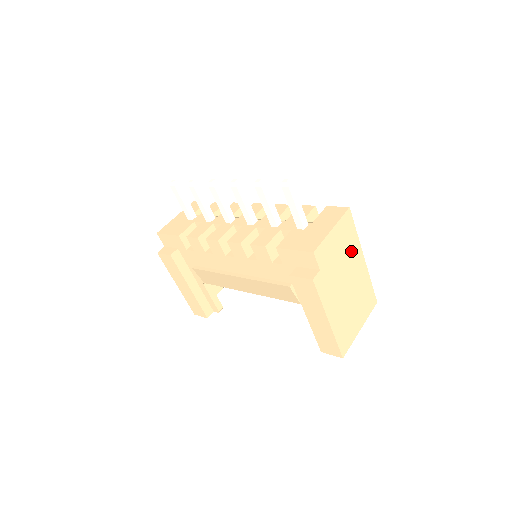
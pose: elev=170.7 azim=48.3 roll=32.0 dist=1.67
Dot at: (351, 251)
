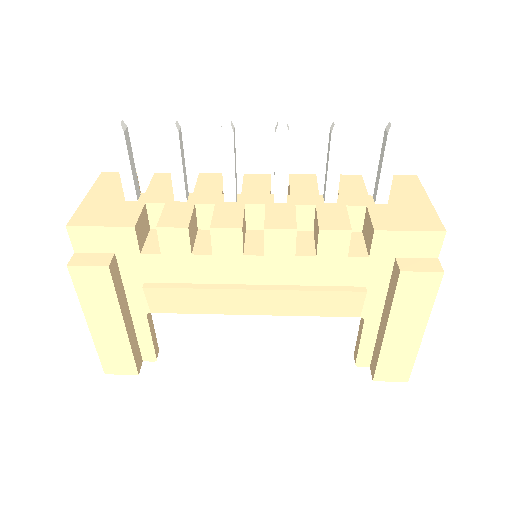
Dot at: occluded
